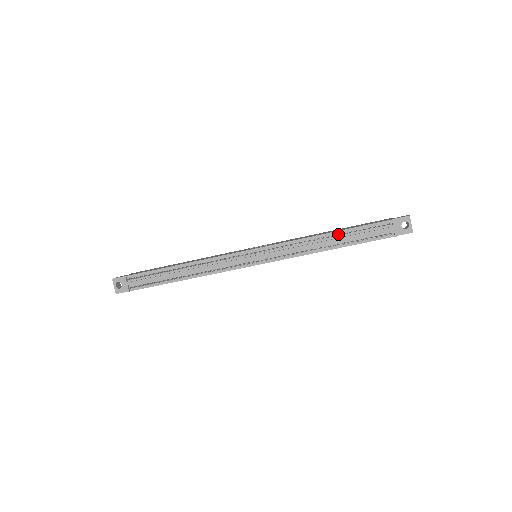
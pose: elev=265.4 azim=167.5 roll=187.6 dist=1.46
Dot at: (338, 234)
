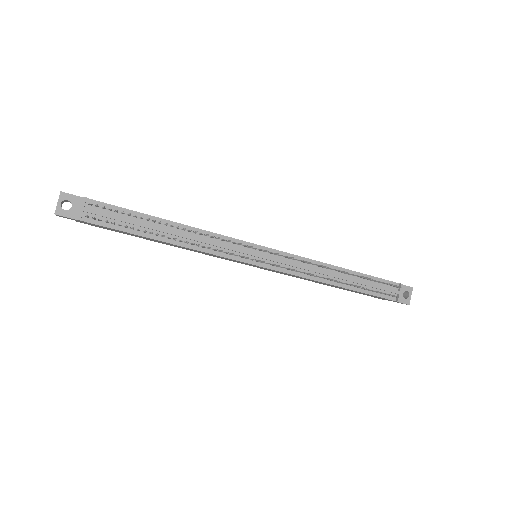
Dot at: (351, 274)
